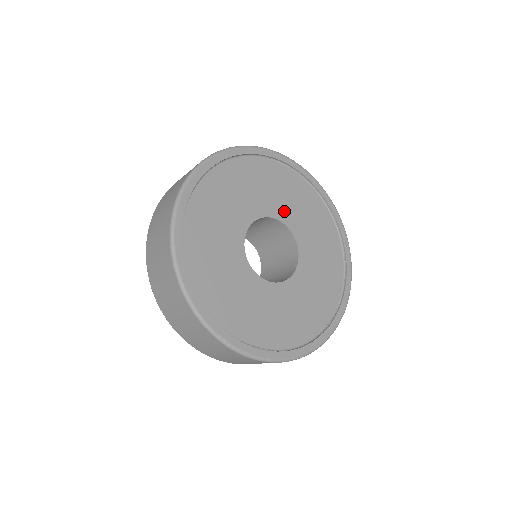
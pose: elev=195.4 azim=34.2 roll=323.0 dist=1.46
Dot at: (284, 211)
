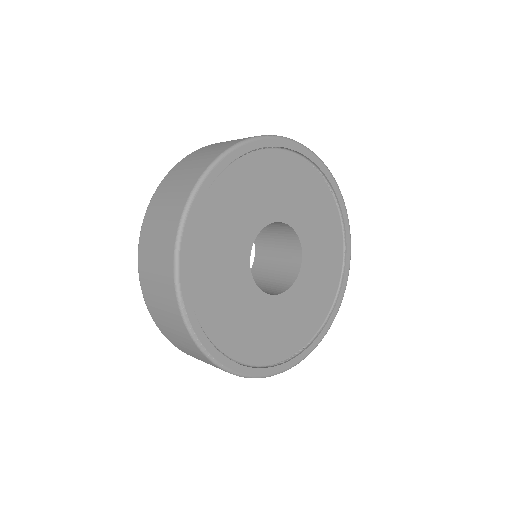
Dot at: (307, 231)
